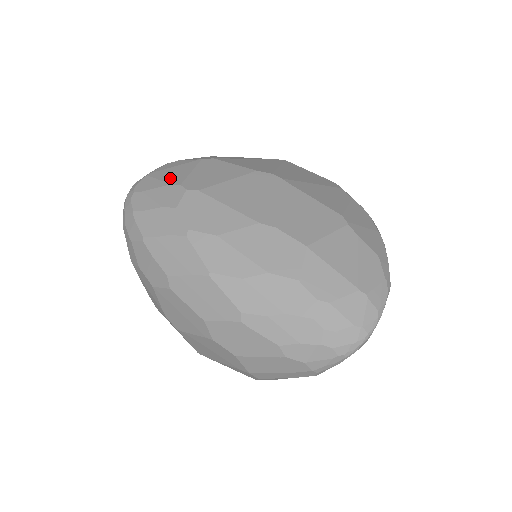
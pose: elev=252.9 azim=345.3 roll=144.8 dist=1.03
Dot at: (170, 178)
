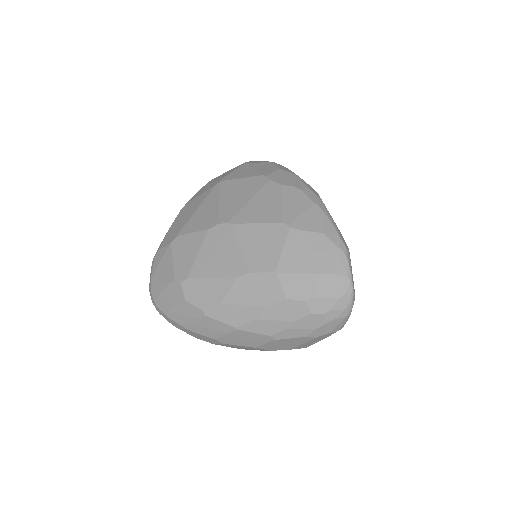
Dot at: (165, 276)
